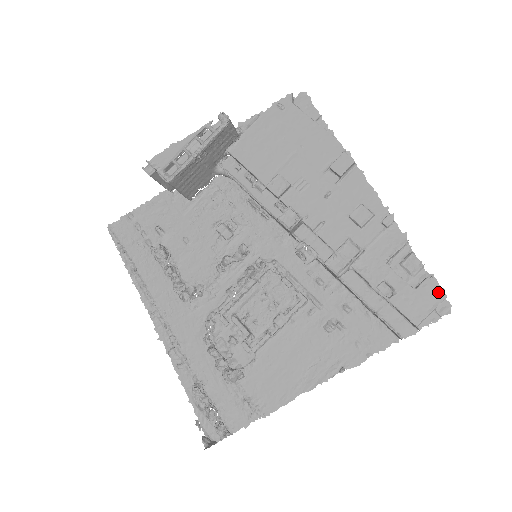
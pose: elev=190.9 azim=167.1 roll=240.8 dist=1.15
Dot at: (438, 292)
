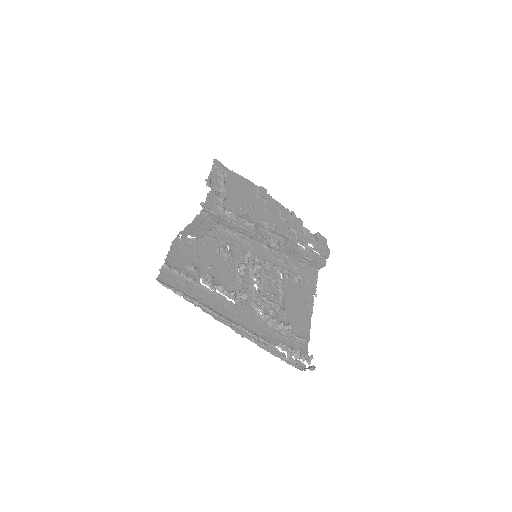
Dot at: (324, 239)
